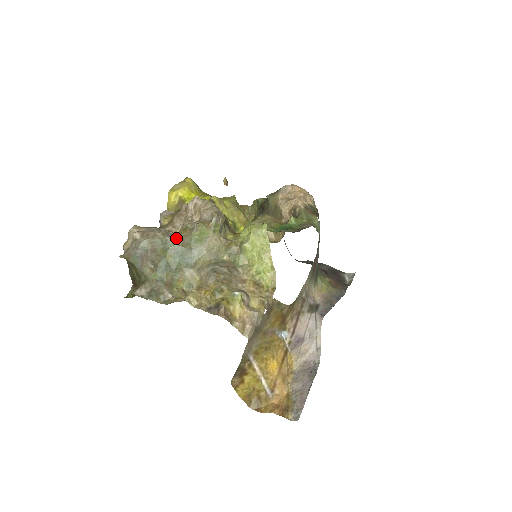
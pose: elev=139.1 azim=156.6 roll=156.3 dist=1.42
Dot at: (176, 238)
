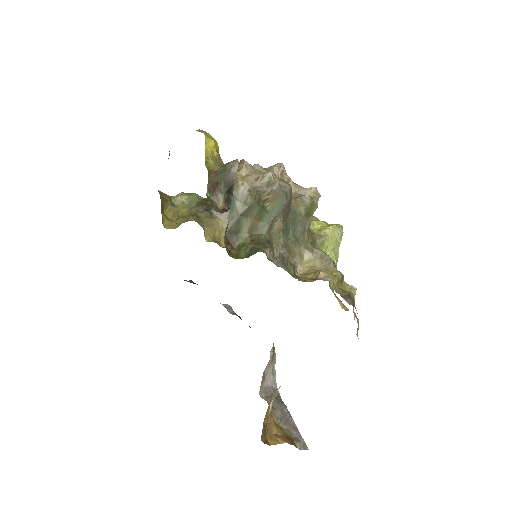
Dot at: occluded
